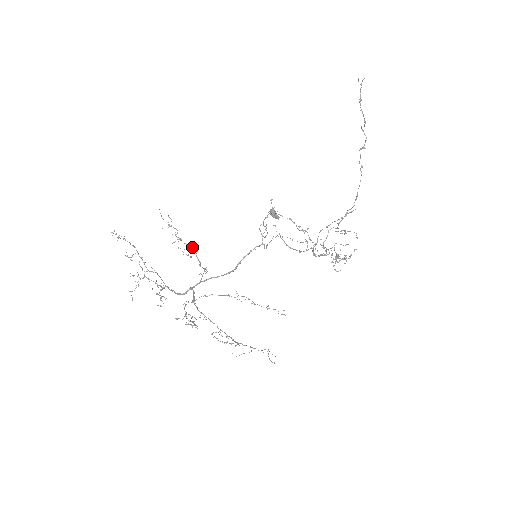
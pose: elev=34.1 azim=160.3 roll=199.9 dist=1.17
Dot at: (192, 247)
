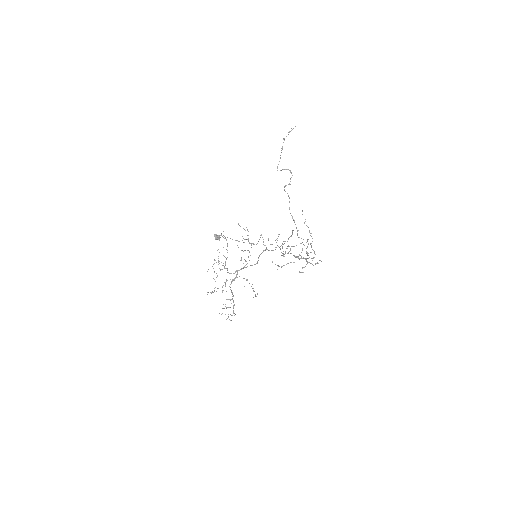
Dot at: (251, 244)
